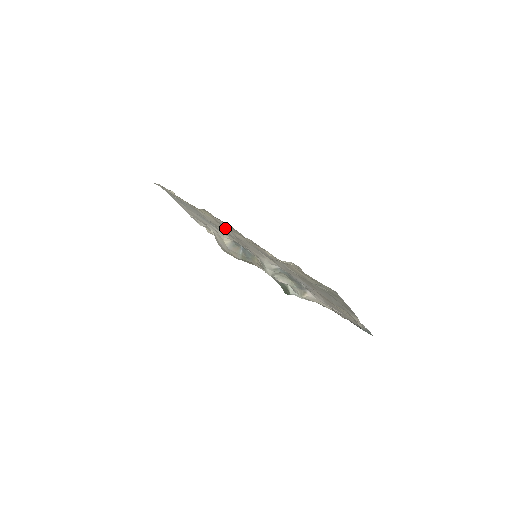
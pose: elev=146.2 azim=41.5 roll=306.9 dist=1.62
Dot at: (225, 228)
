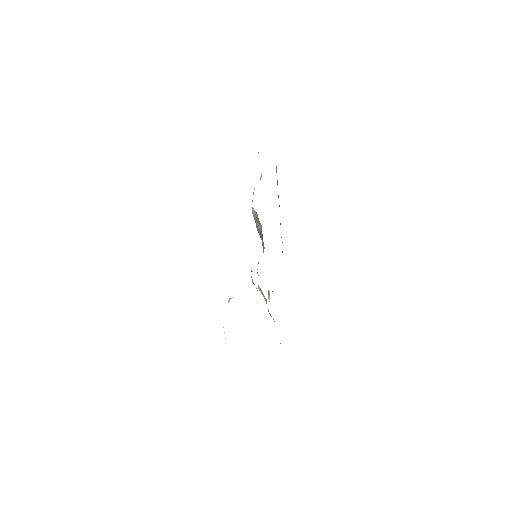
Dot at: occluded
